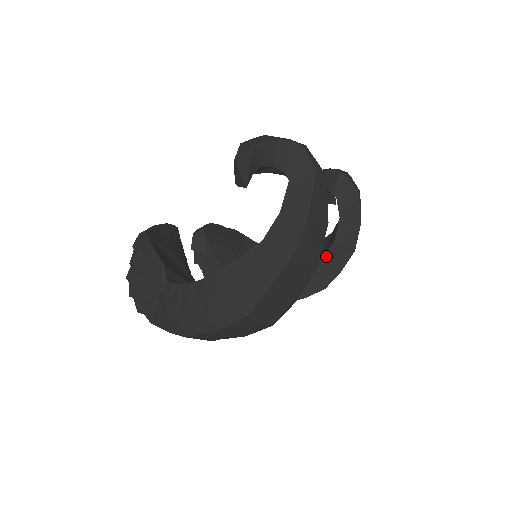
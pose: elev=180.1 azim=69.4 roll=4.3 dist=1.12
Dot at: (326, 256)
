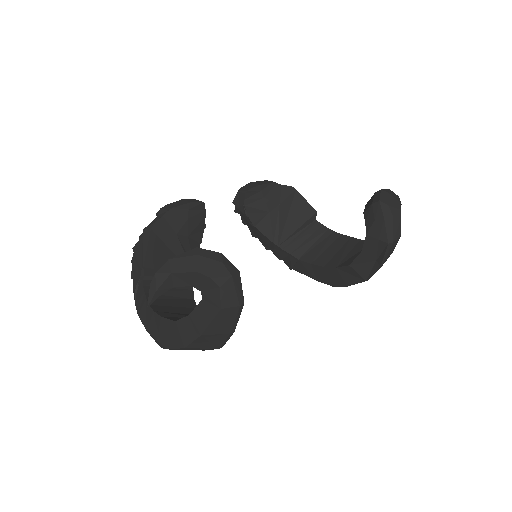
Dot at: (340, 269)
